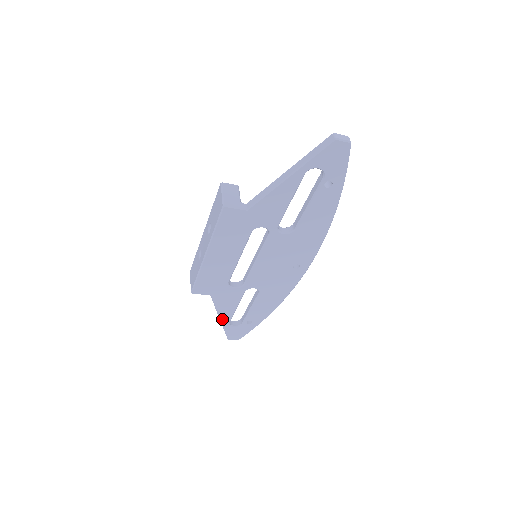
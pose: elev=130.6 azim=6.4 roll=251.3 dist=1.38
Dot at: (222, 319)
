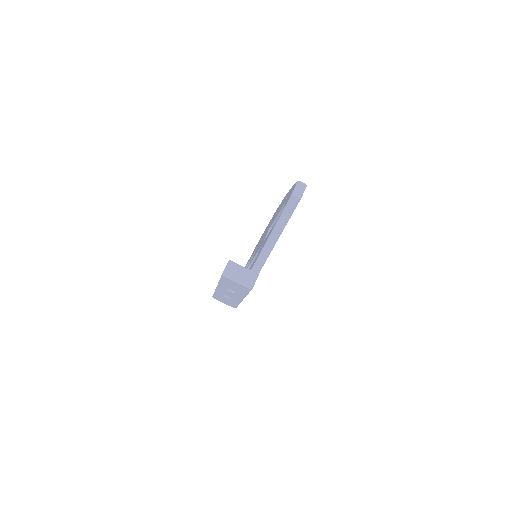
Dot at: occluded
